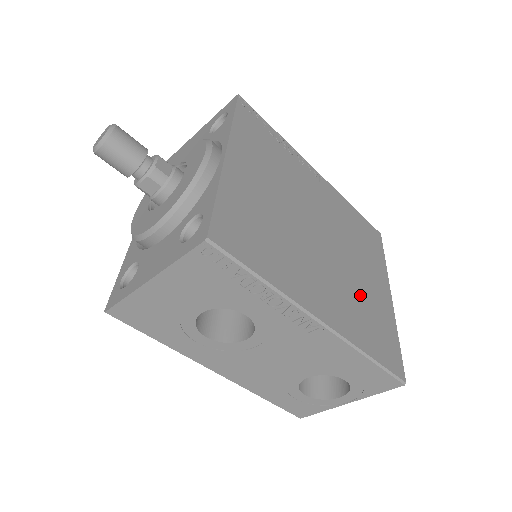
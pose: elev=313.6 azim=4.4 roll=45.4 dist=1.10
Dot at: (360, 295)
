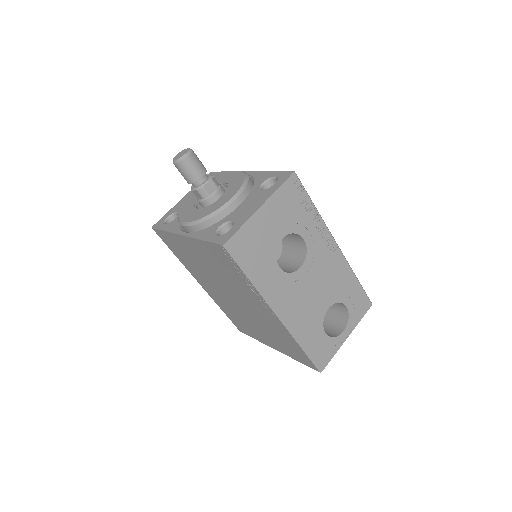
Dot at: occluded
